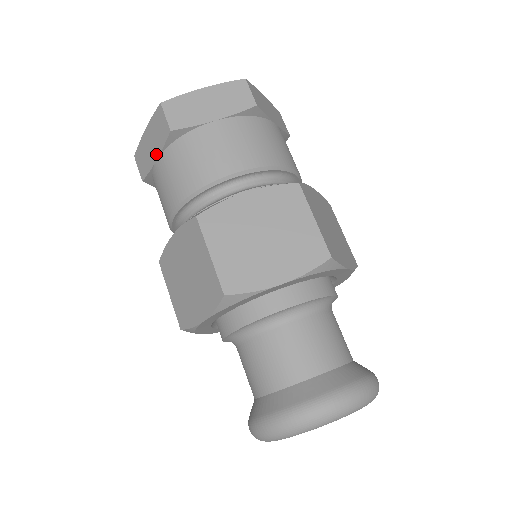
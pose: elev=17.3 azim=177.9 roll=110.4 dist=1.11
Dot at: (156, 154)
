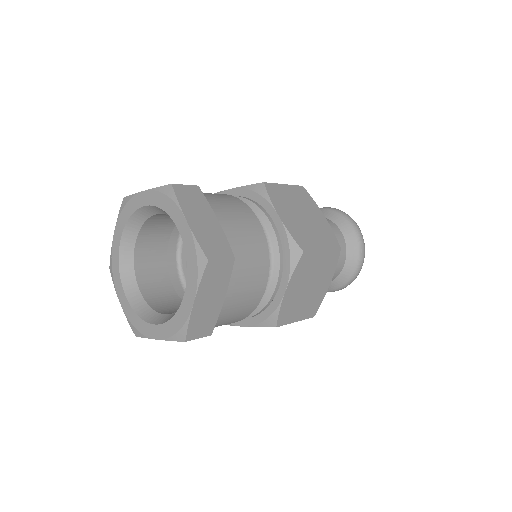
Dot at: occluded
